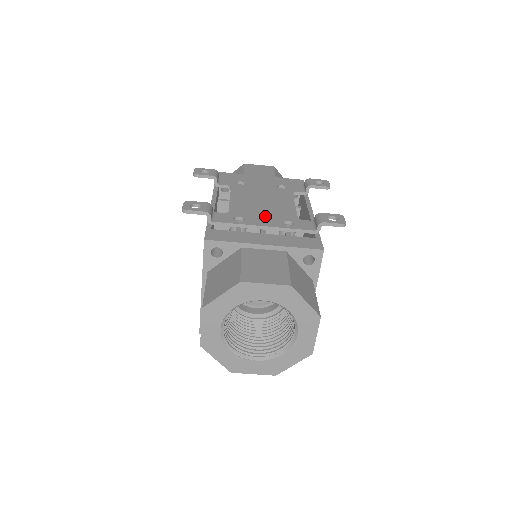
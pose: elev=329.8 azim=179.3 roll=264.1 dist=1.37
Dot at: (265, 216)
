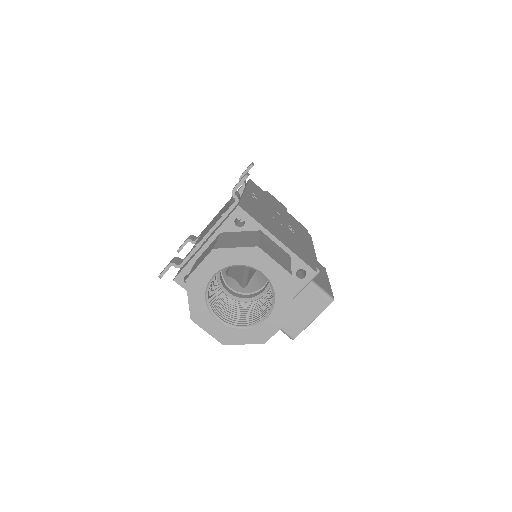
Dot at: occluded
